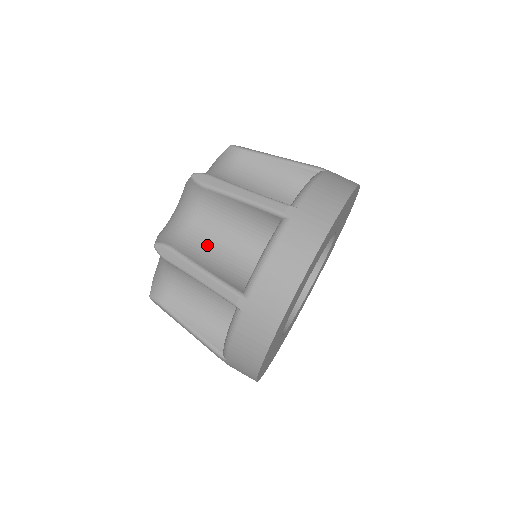
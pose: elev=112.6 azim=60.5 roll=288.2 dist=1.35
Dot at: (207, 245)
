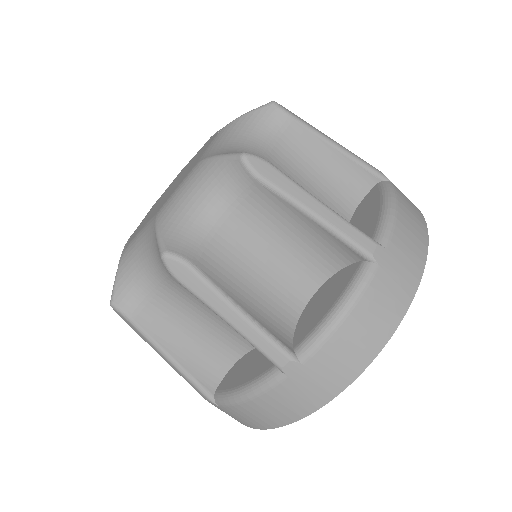
Dot at: (239, 264)
